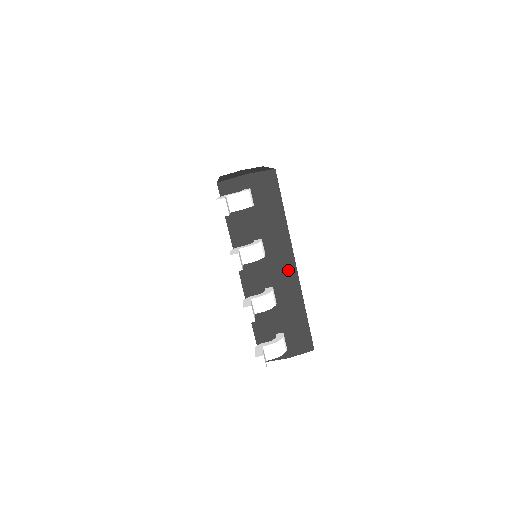
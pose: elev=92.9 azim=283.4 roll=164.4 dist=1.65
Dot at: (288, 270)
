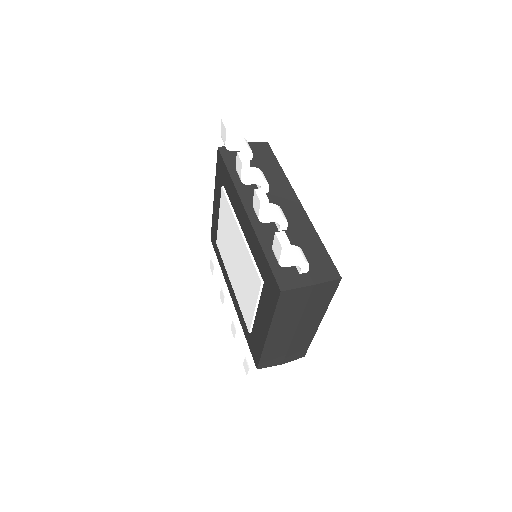
Dot at: (294, 206)
